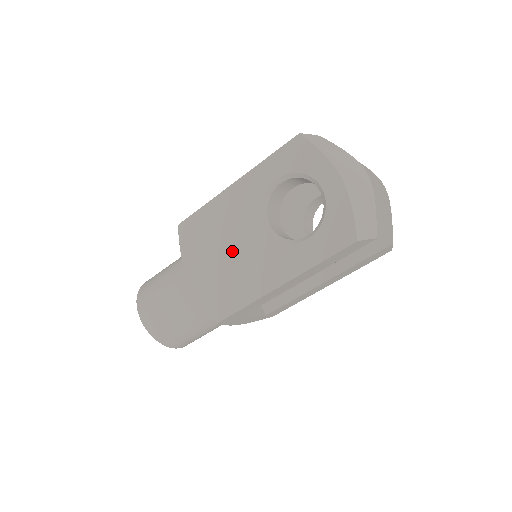
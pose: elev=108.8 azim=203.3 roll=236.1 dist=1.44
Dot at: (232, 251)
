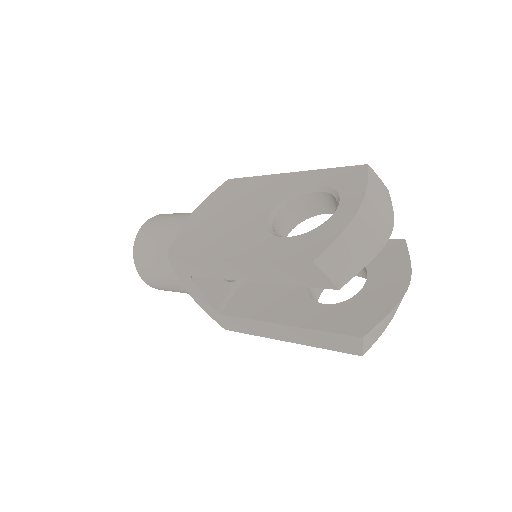
Dot at: (233, 214)
